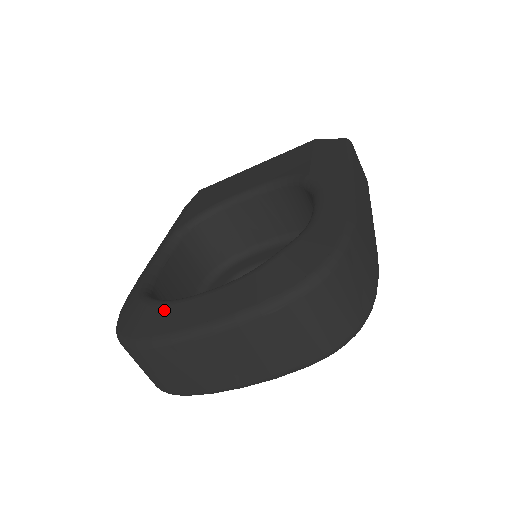
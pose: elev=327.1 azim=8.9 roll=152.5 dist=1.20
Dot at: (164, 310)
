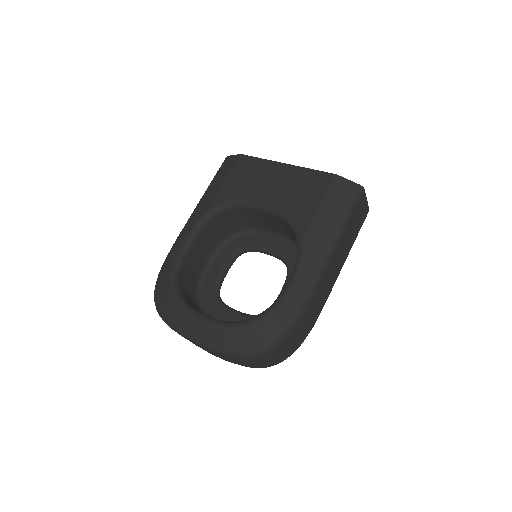
Dot at: (179, 312)
